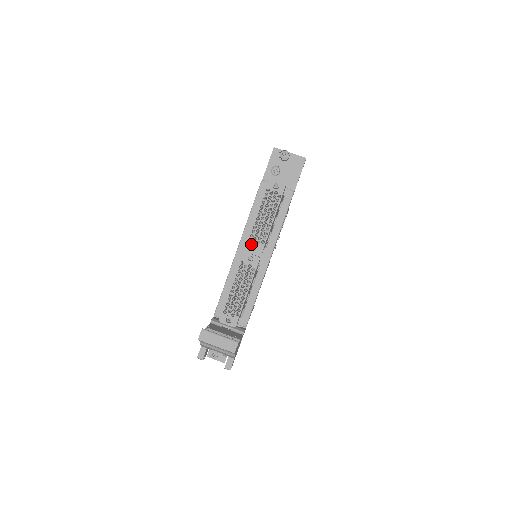
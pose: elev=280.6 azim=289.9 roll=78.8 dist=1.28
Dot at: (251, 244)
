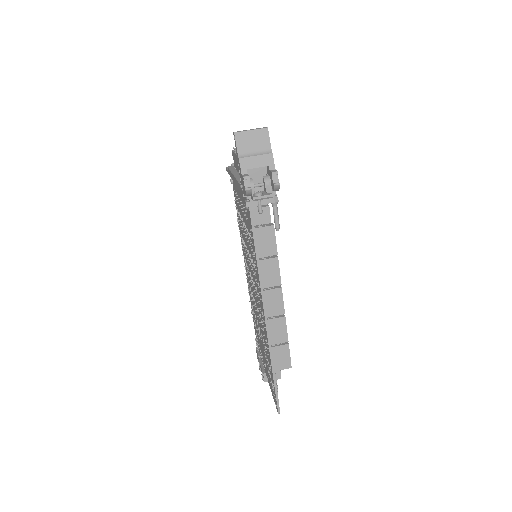
Dot at: occluded
